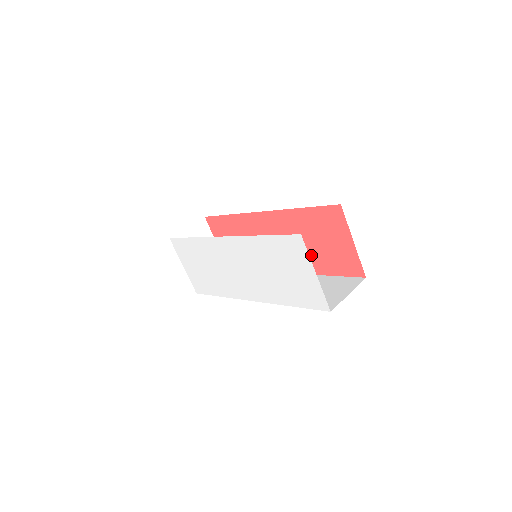
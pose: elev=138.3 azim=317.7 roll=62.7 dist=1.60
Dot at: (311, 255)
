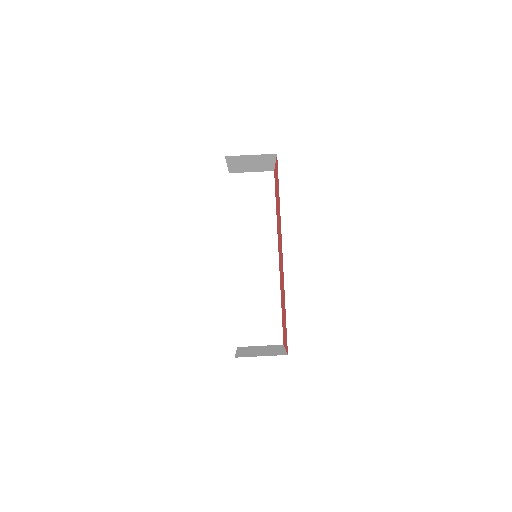
Dot at: occluded
